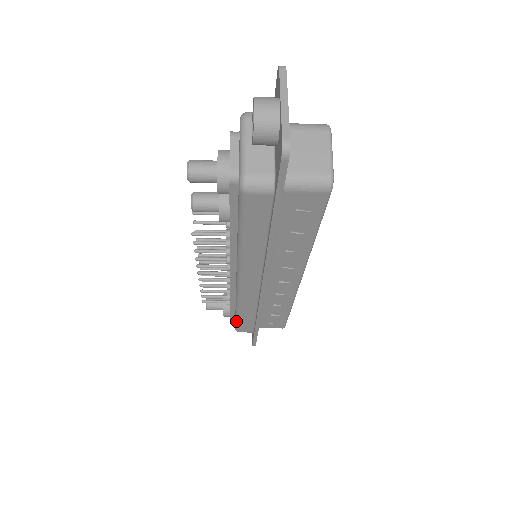
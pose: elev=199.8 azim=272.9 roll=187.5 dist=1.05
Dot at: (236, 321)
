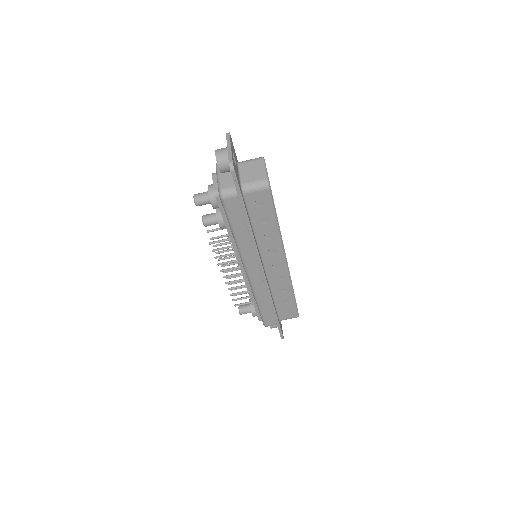
Dot at: (260, 314)
